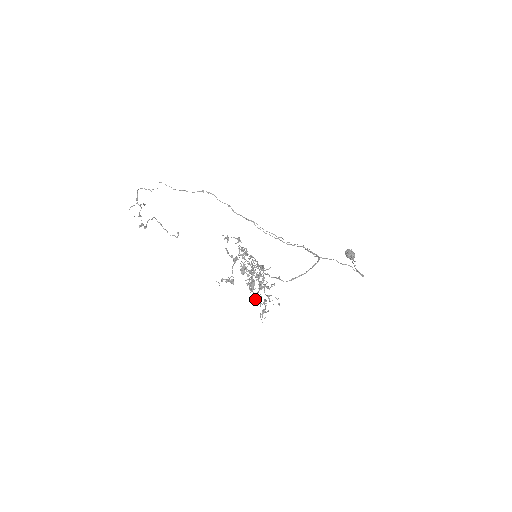
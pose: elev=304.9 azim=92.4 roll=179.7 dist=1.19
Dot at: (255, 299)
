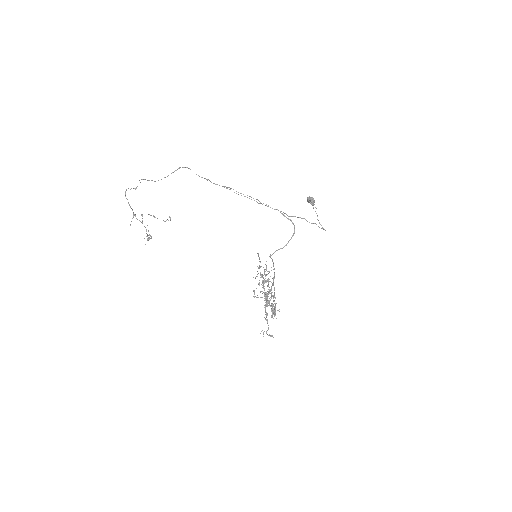
Dot at: occluded
